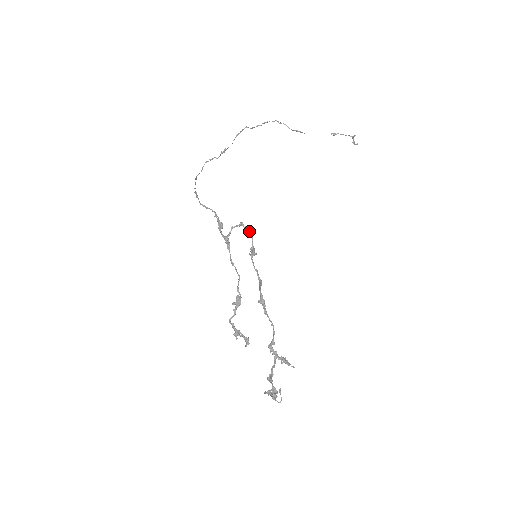
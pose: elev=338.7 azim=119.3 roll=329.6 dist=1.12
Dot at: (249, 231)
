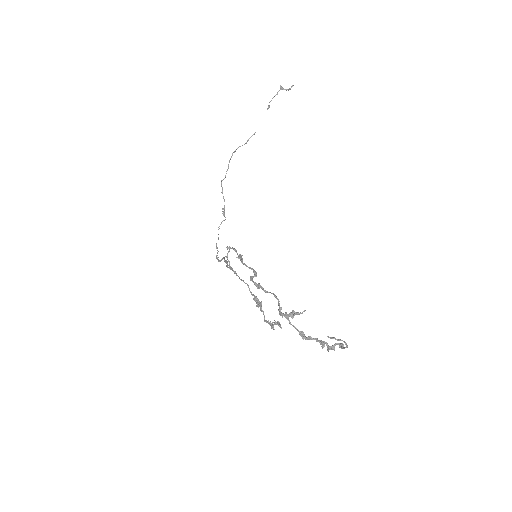
Dot at: (232, 248)
